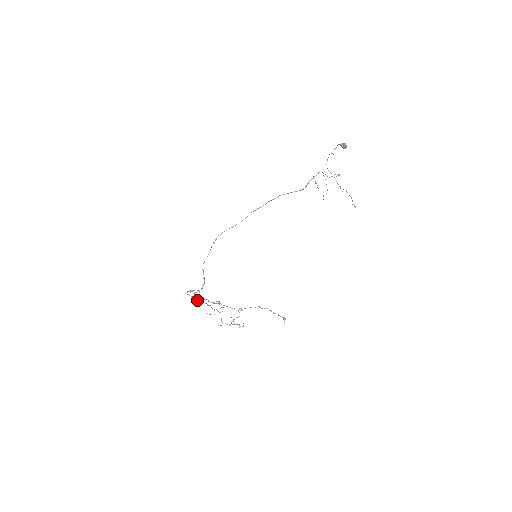
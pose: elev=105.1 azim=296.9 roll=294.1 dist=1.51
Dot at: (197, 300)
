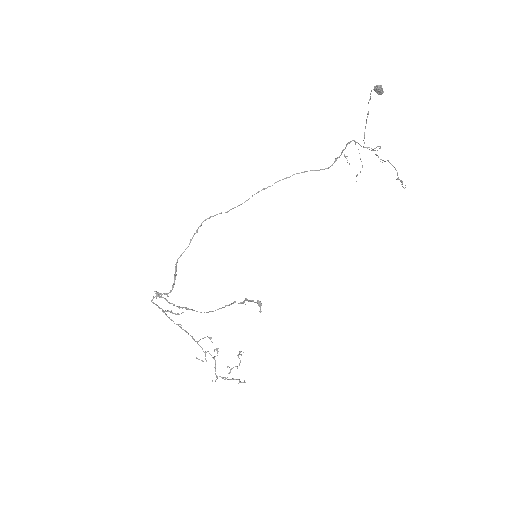
Dot at: occluded
